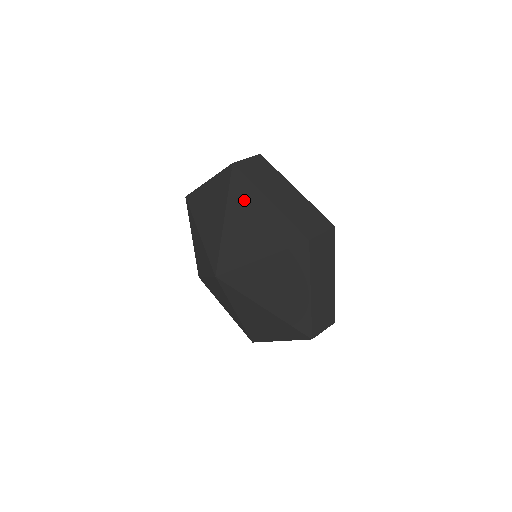
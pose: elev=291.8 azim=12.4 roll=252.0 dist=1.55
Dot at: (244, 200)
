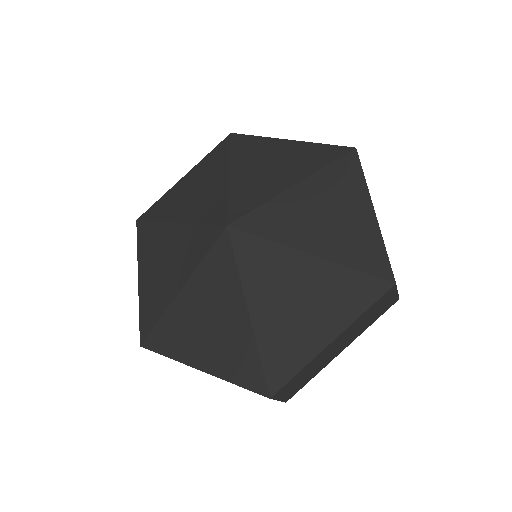
Dot at: (342, 187)
